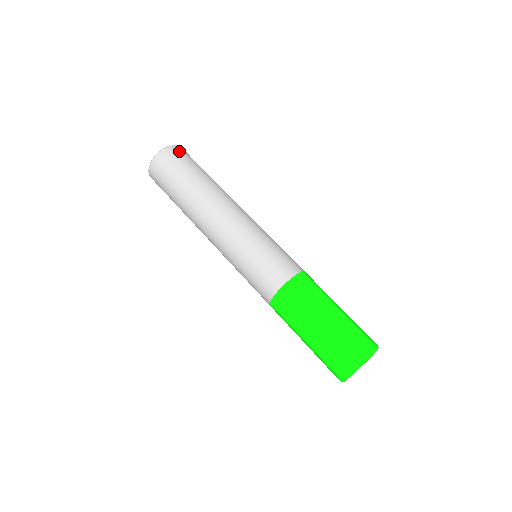
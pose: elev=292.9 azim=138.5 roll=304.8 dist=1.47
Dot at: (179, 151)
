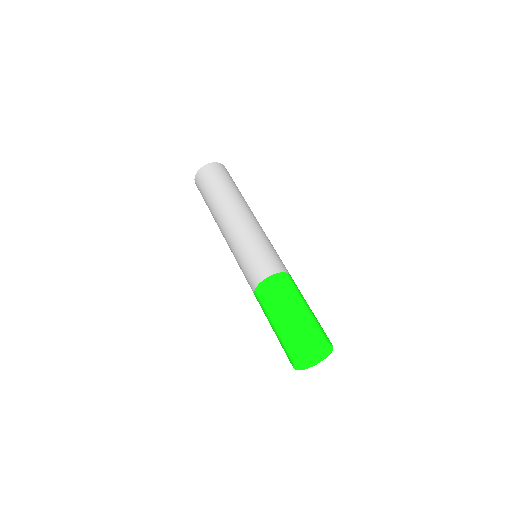
Dot at: (205, 172)
